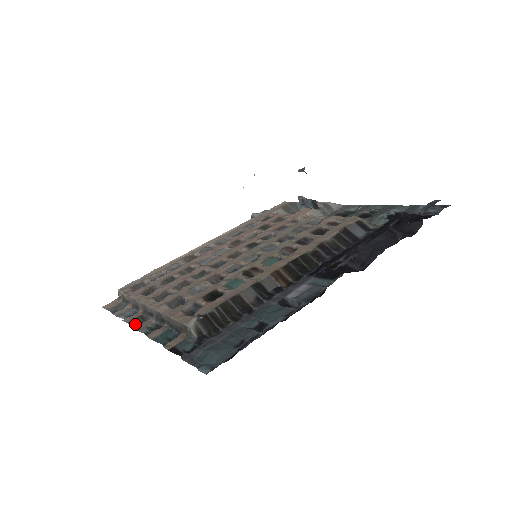
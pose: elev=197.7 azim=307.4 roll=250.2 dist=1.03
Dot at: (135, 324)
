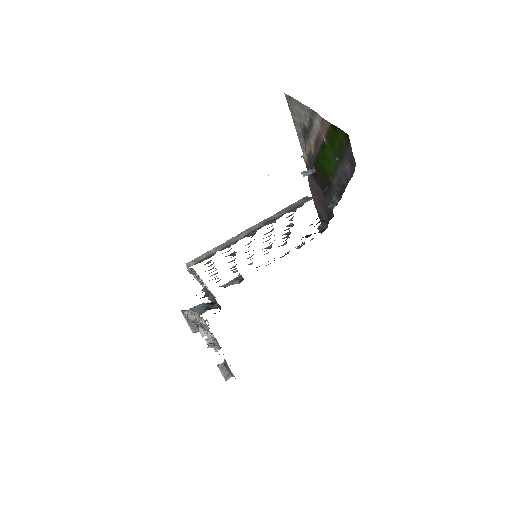
Dot at: (252, 232)
